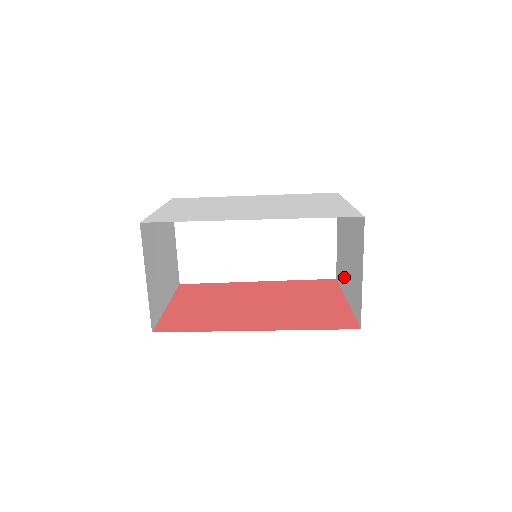
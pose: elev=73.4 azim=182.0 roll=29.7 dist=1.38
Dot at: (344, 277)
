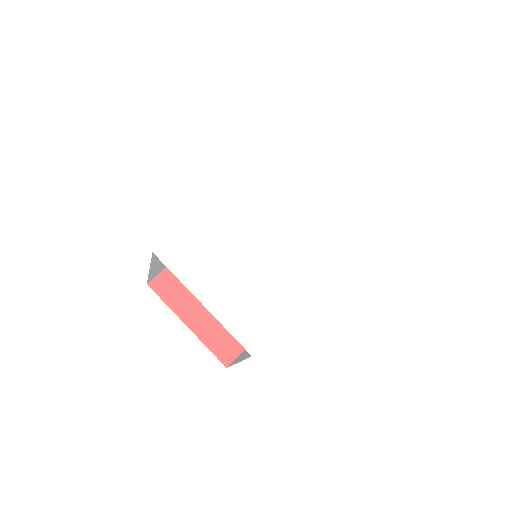
Dot at: occluded
